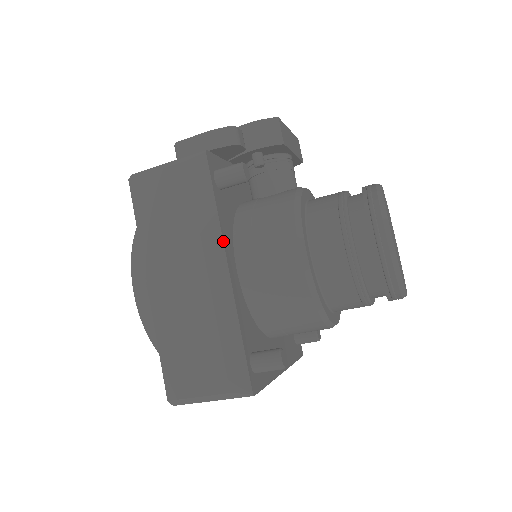
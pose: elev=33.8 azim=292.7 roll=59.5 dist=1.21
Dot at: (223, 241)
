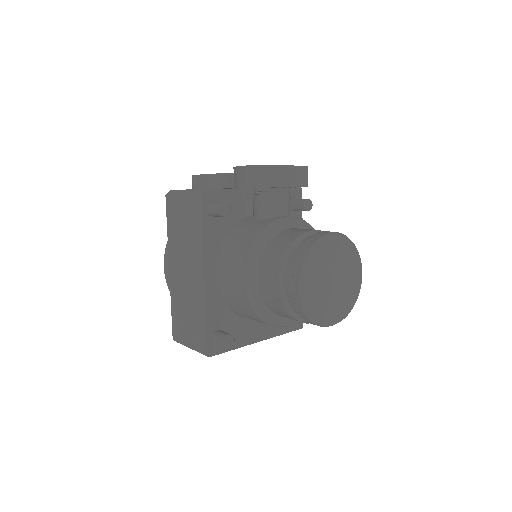
Dot at: (203, 256)
